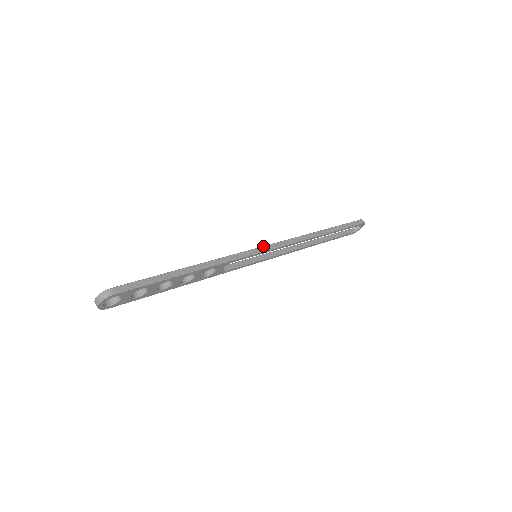
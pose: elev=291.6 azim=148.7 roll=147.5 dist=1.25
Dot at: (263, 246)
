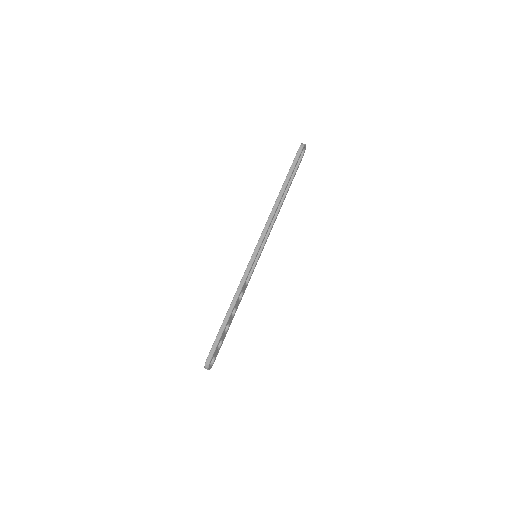
Dot at: (254, 250)
